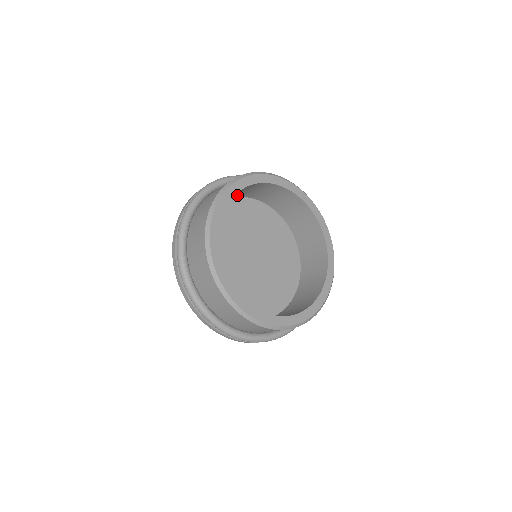
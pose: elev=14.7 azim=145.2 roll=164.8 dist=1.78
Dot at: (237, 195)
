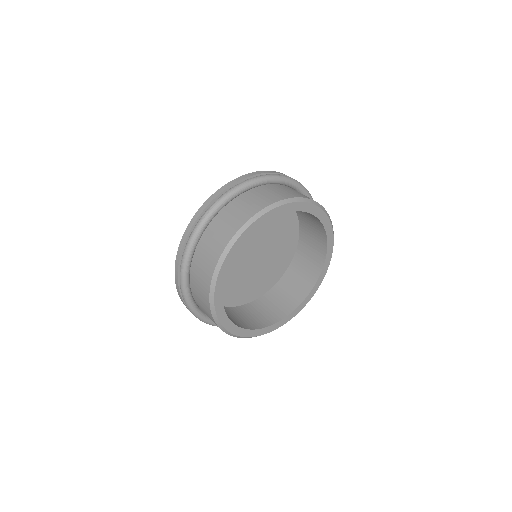
Dot at: occluded
